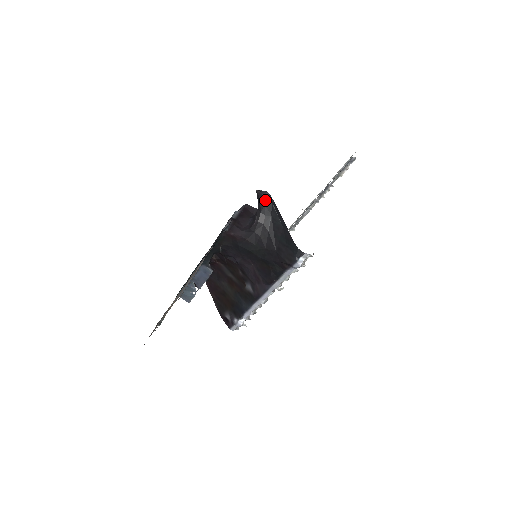
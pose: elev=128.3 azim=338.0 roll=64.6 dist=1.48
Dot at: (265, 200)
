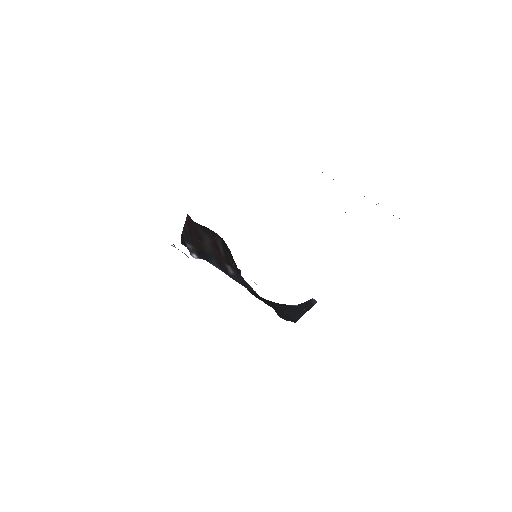
Dot at: (309, 300)
